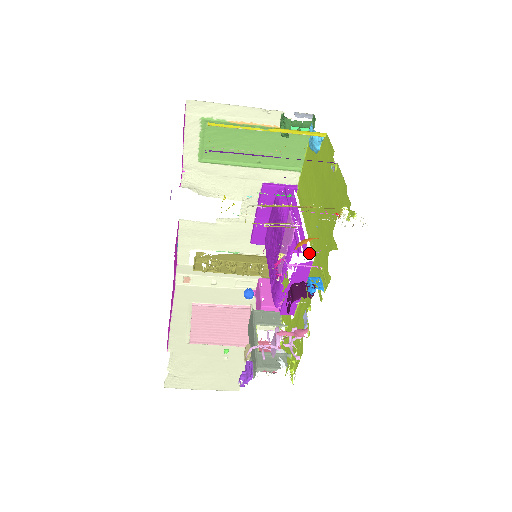
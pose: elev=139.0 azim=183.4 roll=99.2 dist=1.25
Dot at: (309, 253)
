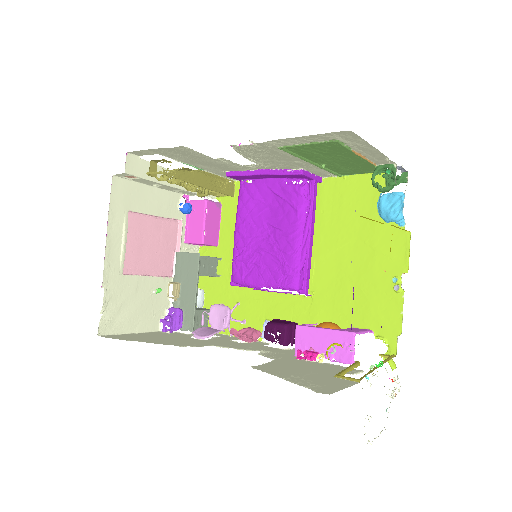
Dot at: (309, 295)
